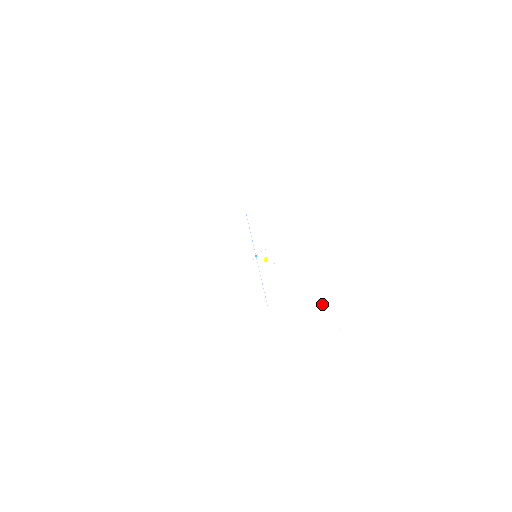
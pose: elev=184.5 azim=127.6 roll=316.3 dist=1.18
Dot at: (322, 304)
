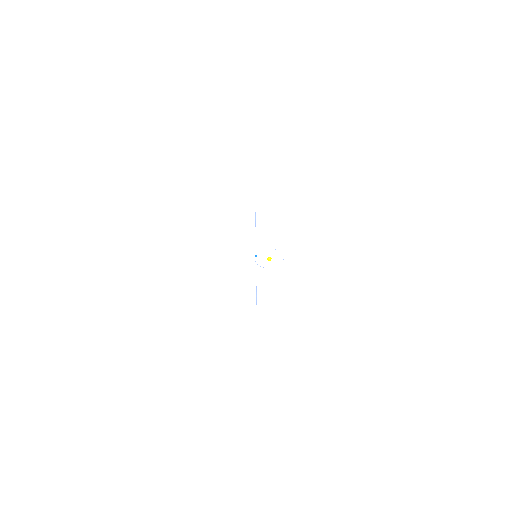
Dot at: (341, 304)
